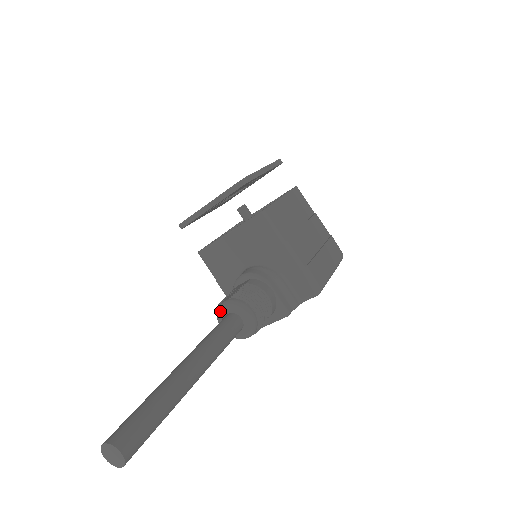
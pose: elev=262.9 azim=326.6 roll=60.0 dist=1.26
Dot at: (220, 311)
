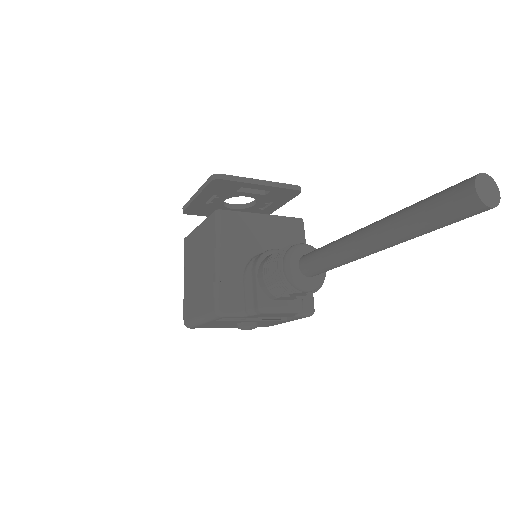
Dot at: (300, 248)
